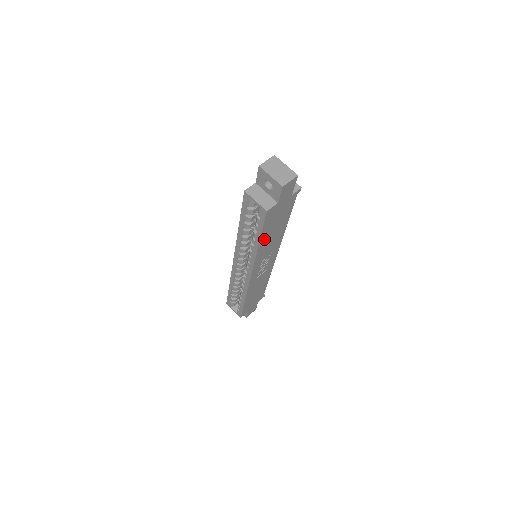
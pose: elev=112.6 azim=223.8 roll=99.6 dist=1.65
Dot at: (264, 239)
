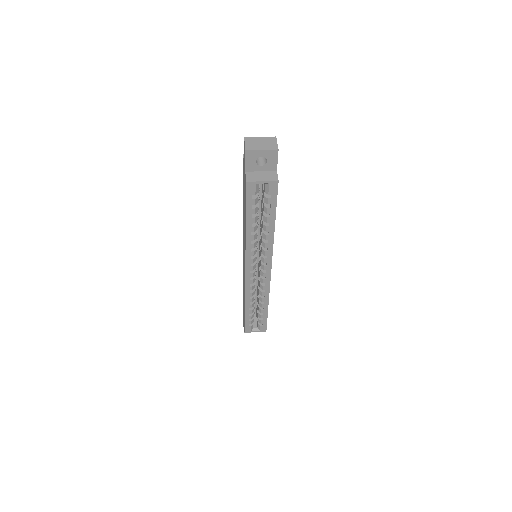
Dot at: occluded
